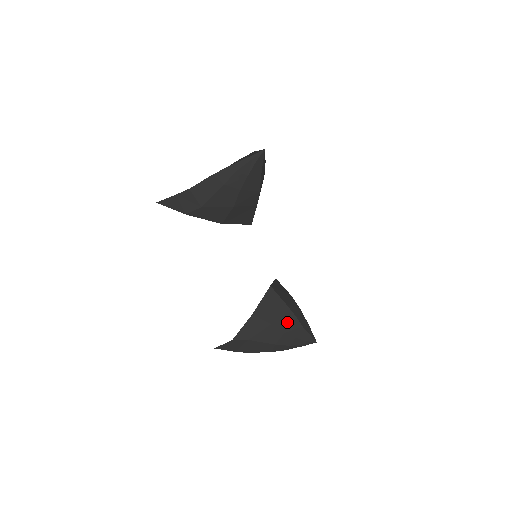
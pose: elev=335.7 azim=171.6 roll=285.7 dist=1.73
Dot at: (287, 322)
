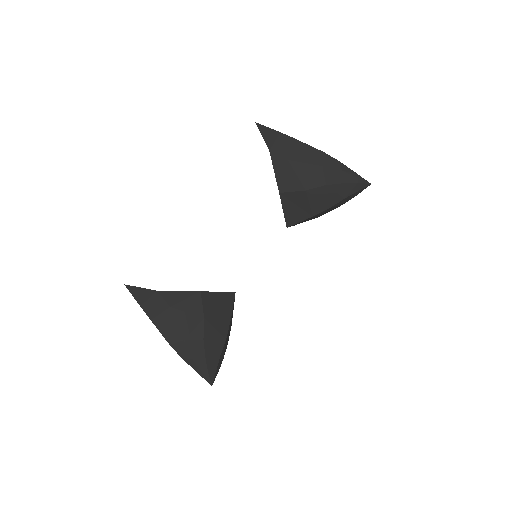
Dot at: (216, 334)
